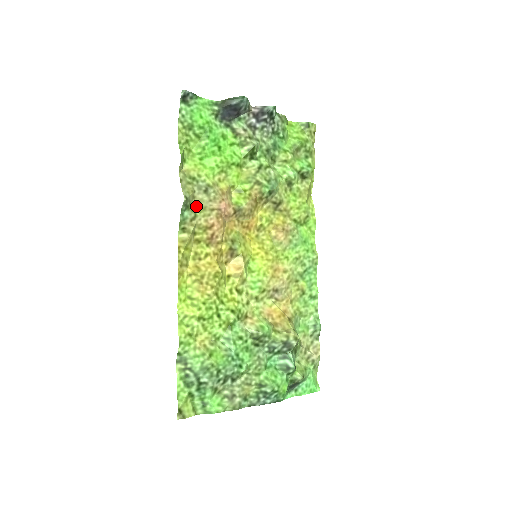
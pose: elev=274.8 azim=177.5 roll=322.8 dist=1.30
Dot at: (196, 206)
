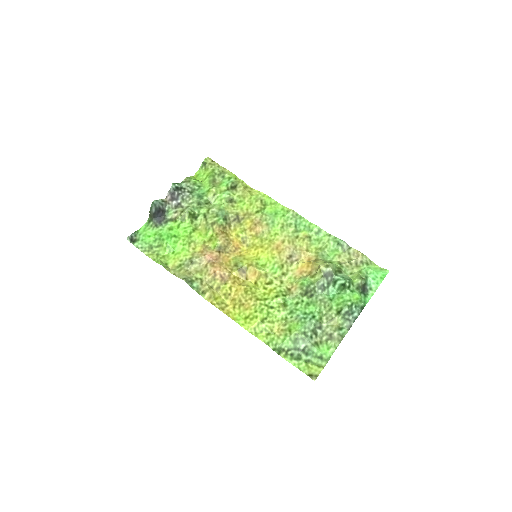
Dot at: (196, 275)
